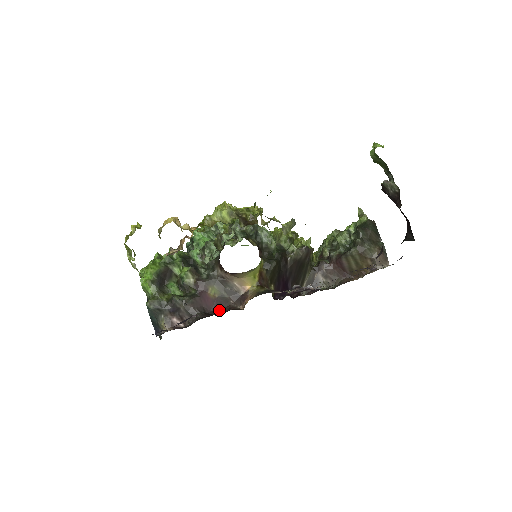
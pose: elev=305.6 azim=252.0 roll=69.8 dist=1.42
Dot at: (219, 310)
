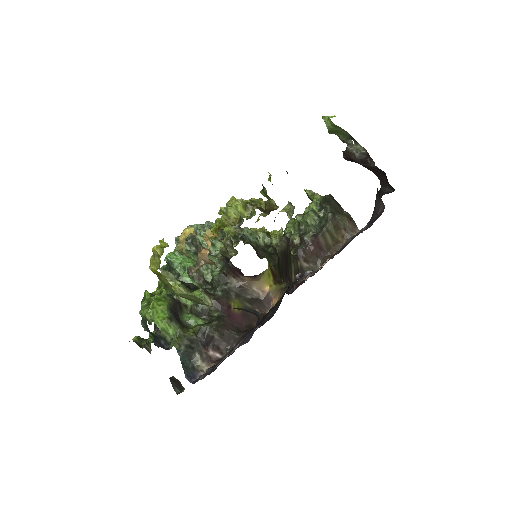
Dot at: (251, 323)
